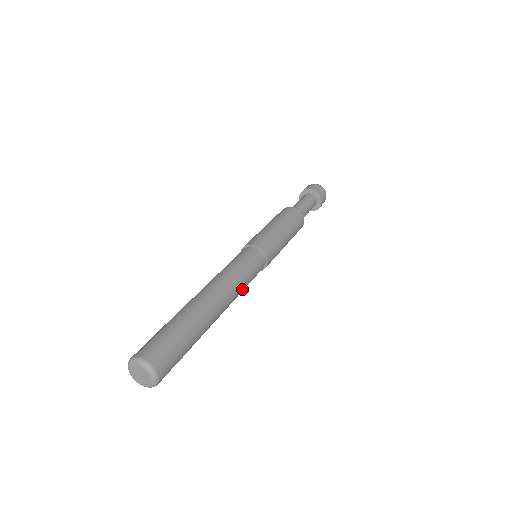
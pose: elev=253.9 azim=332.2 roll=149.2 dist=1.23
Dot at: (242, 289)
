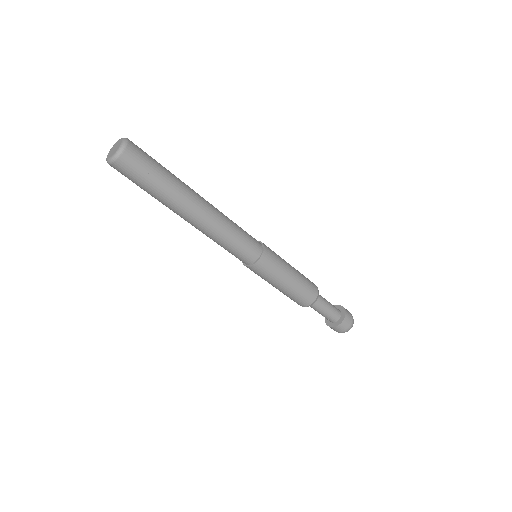
Dot at: (222, 237)
